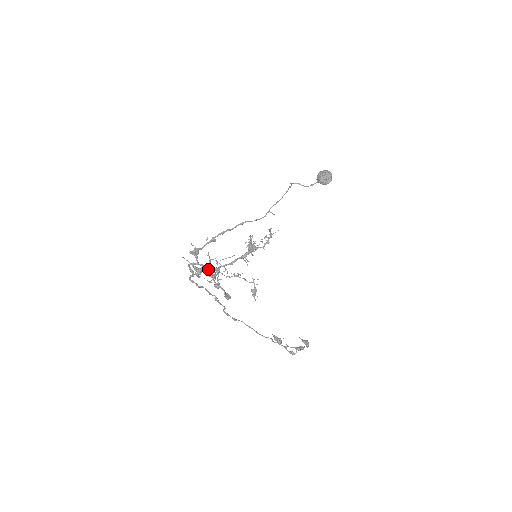
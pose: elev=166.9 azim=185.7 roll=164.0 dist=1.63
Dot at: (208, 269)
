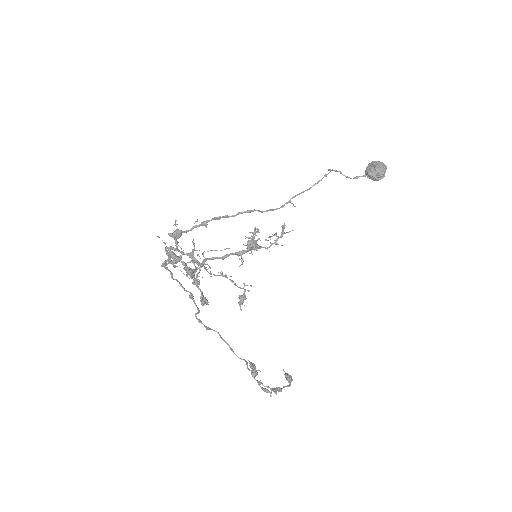
Dot at: (187, 262)
